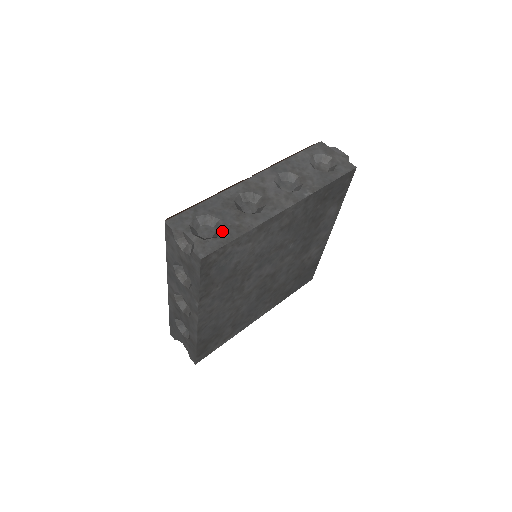
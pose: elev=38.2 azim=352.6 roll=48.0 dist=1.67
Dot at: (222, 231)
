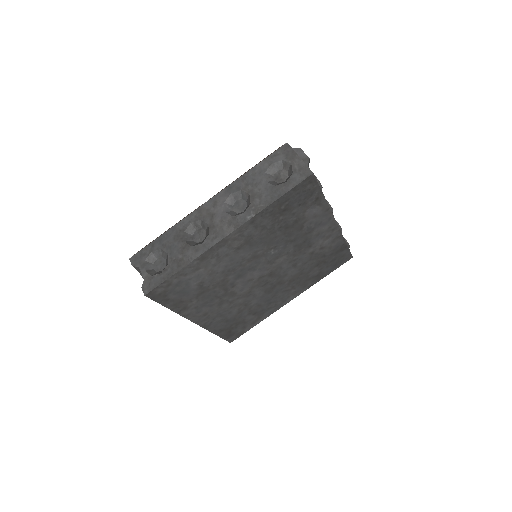
Dot at: (166, 266)
